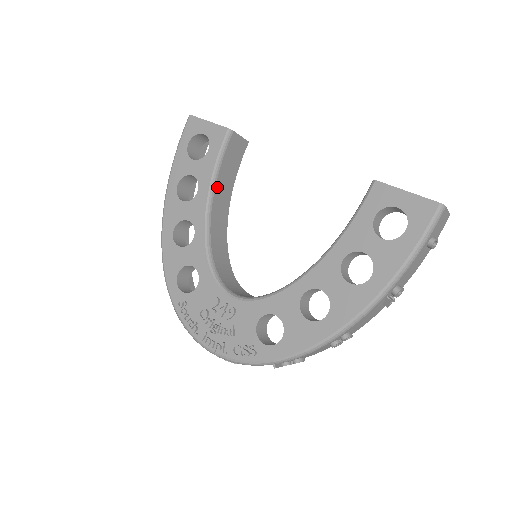
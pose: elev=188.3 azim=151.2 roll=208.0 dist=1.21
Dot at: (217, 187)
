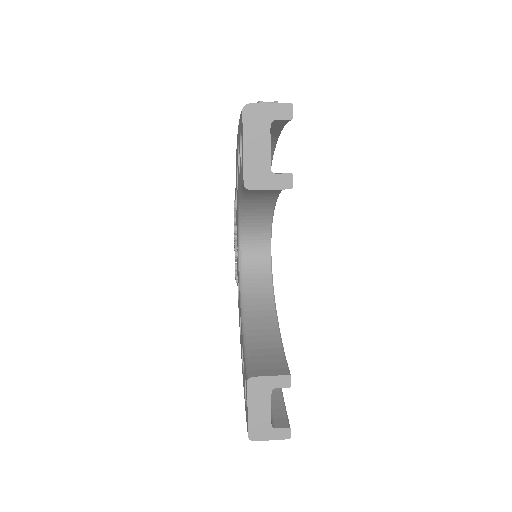
Dot at: (250, 192)
